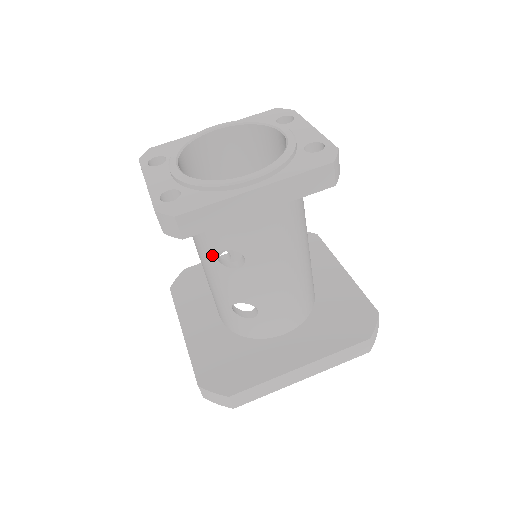
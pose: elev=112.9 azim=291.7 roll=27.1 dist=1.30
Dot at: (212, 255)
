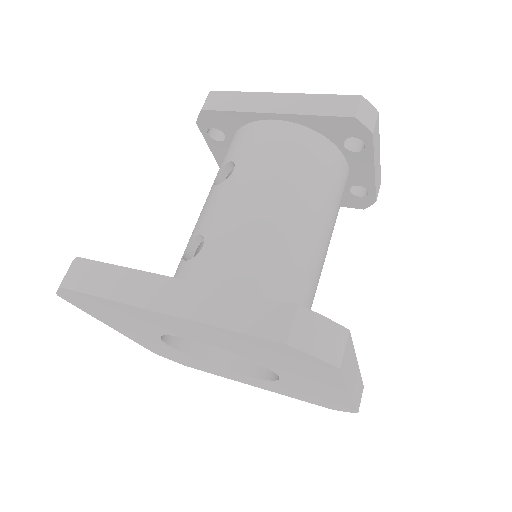
Dot at: (214, 181)
